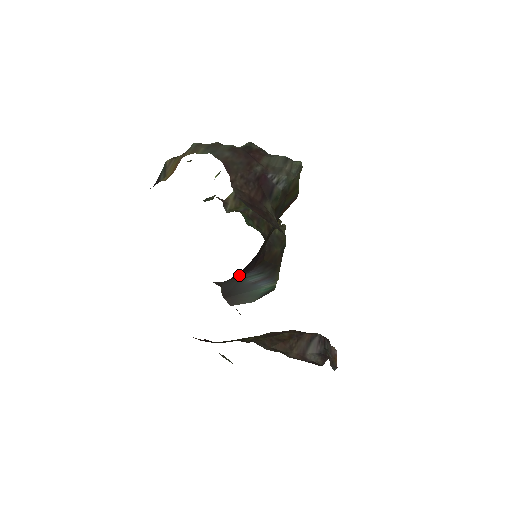
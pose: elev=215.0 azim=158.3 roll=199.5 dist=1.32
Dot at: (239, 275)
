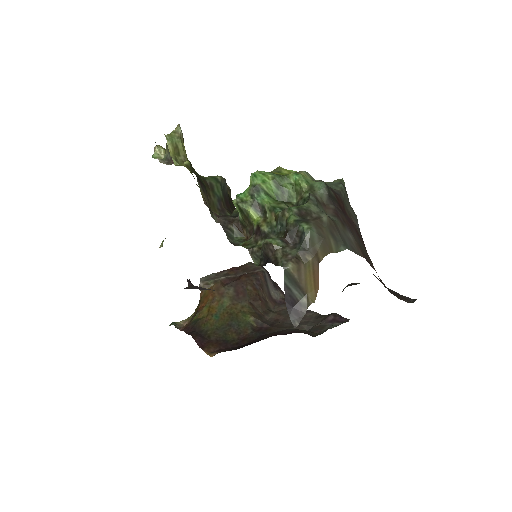
Dot at: occluded
